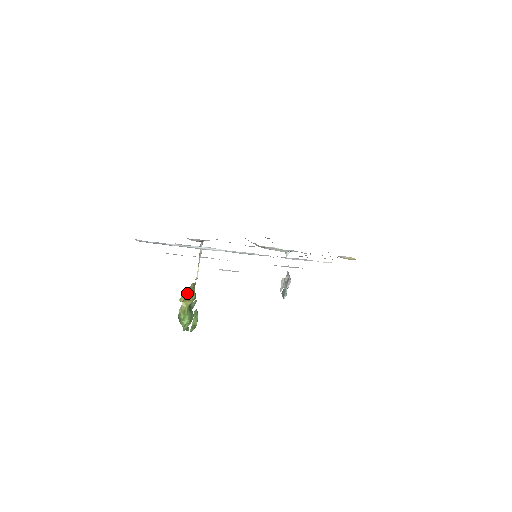
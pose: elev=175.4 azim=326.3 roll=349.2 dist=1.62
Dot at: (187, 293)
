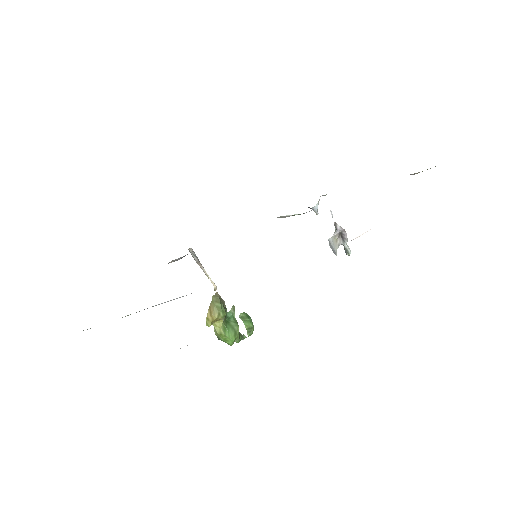
Dot at: (210, 315)
